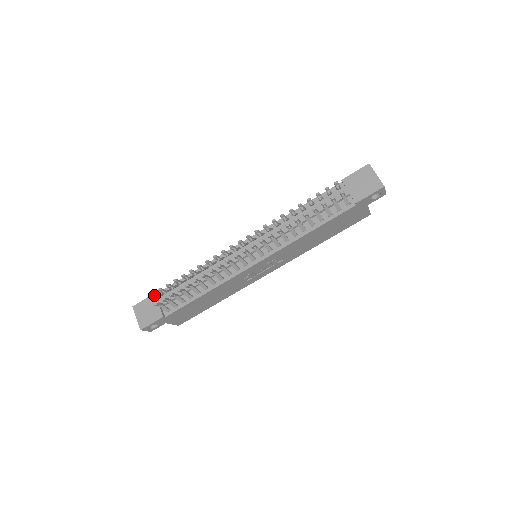
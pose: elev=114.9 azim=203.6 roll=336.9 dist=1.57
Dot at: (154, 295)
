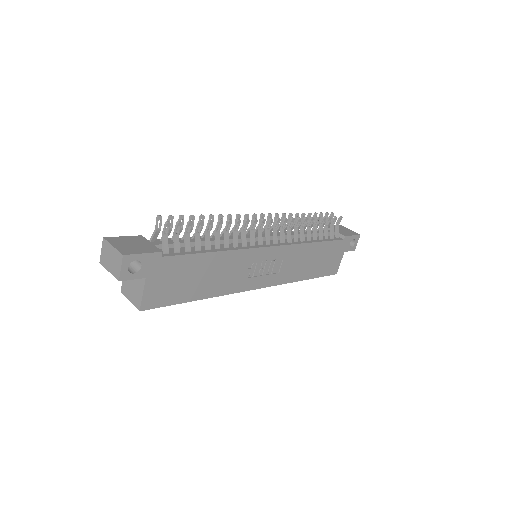
Dot at: (160, 220)
